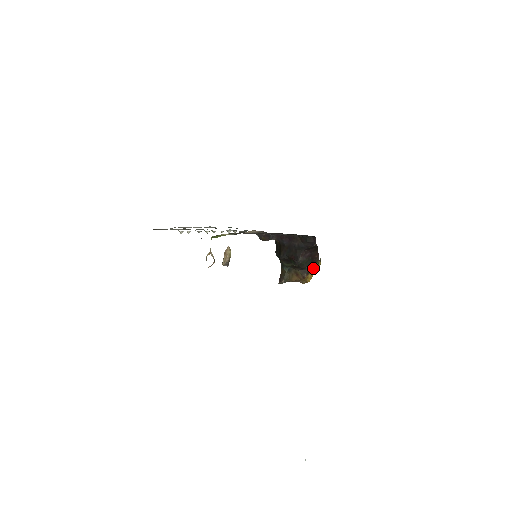
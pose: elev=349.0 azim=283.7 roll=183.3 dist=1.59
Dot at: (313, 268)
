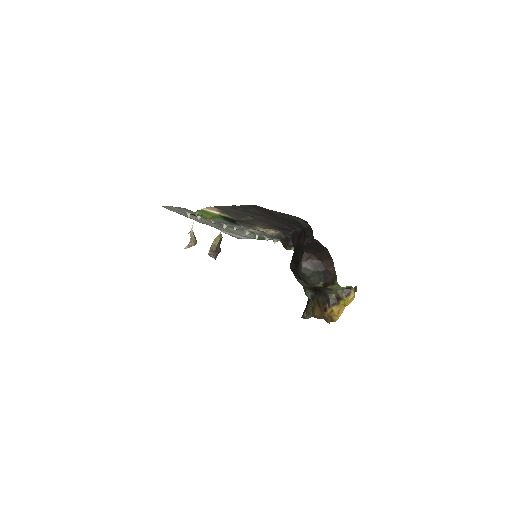
Dot at: (341, 298)
